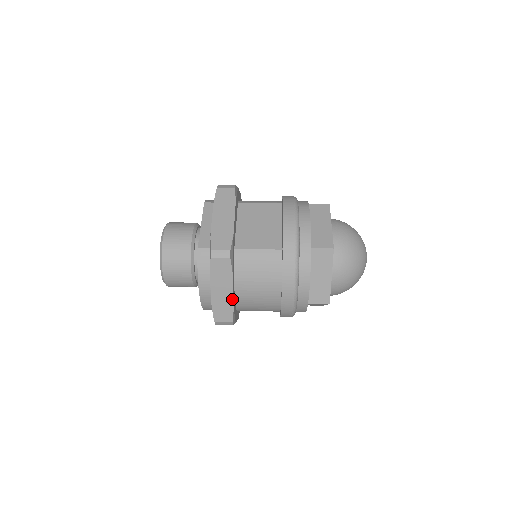
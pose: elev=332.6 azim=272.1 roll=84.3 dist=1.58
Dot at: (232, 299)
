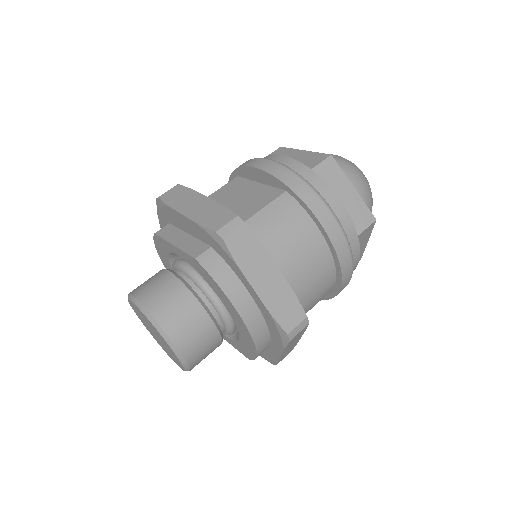
Dot at: (285, 282)
